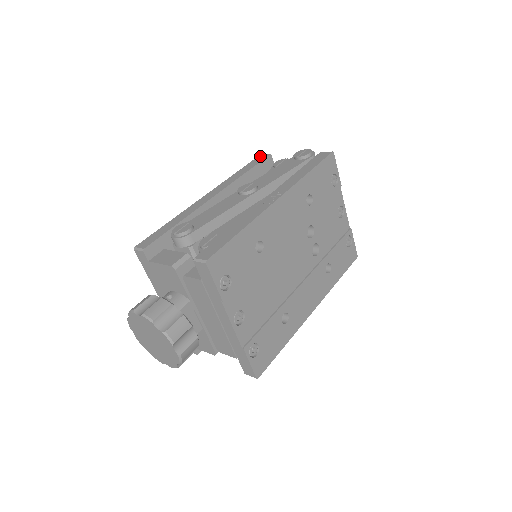
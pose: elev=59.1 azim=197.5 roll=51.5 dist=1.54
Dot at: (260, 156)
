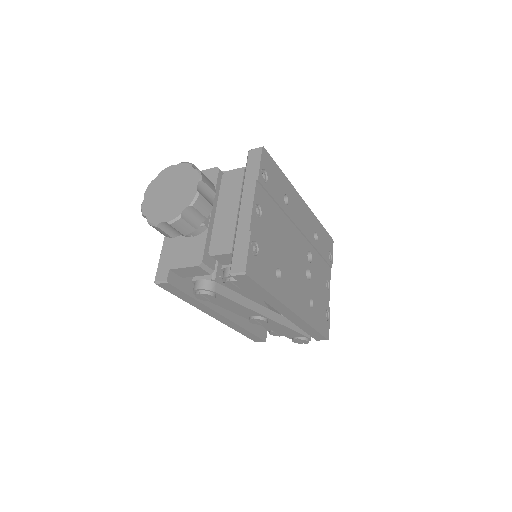
Dot at: occluded
